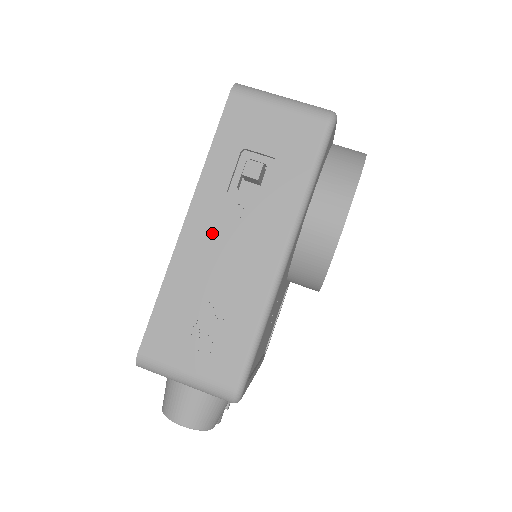
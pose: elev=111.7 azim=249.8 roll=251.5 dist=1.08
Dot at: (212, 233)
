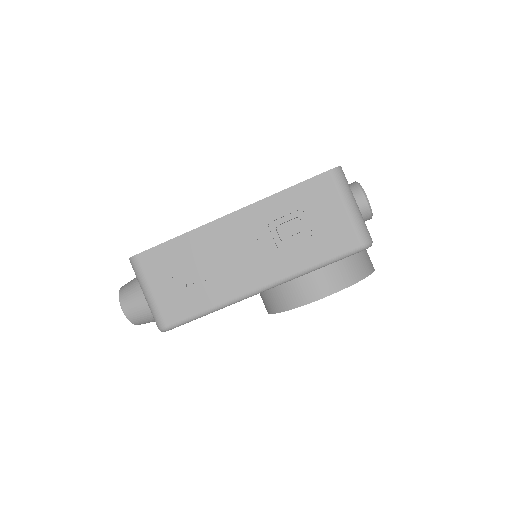
Dot at: (238, 236)
